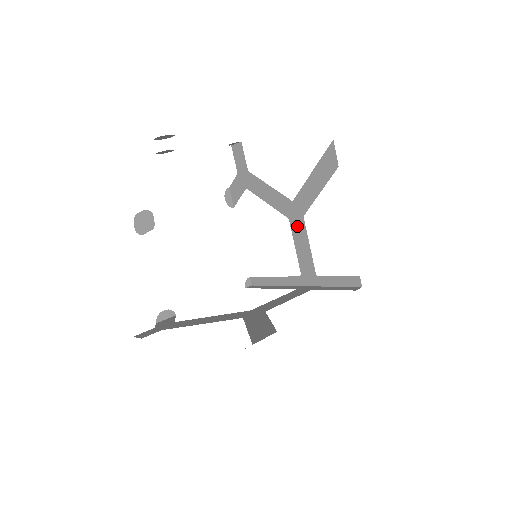
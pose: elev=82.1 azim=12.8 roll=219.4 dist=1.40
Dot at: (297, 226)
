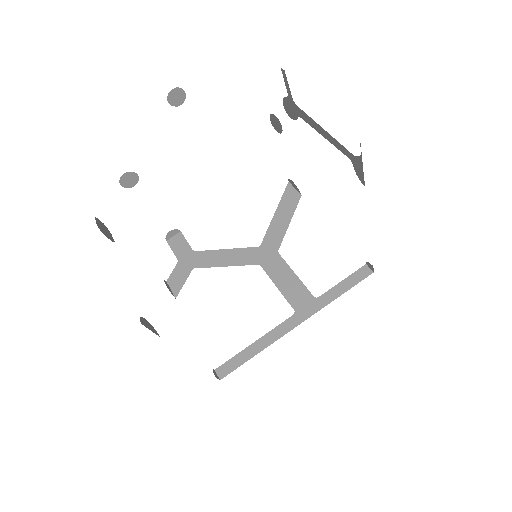
Dot at: (273, 265)
